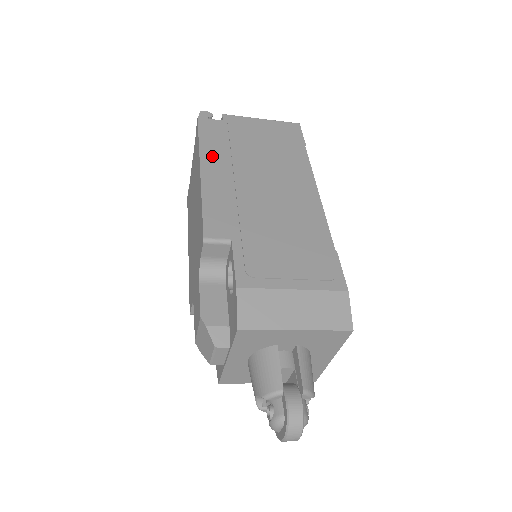
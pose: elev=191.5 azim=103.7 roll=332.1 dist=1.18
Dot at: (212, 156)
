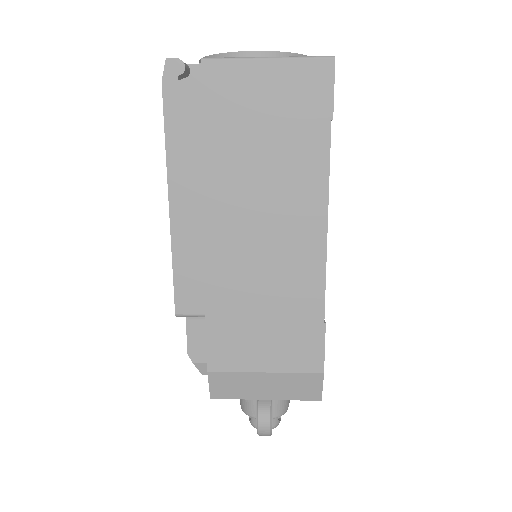
Dot at: (184, 174)
